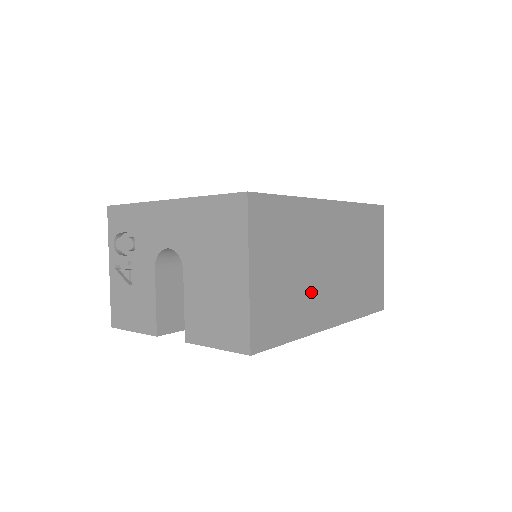
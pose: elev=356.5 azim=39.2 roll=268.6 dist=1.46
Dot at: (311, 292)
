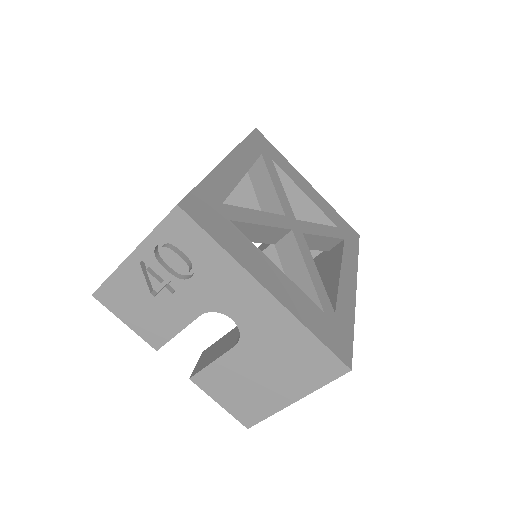
Dot at: occluded
